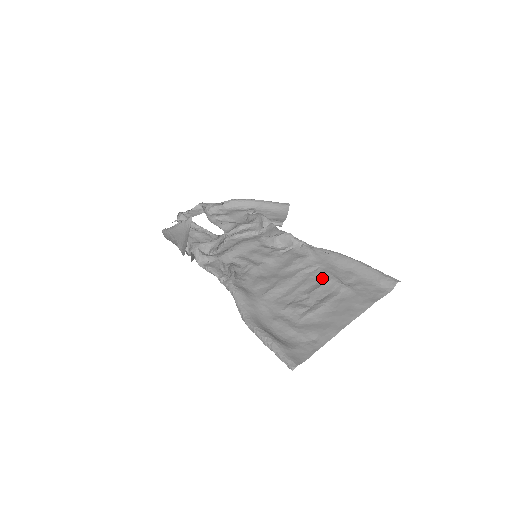
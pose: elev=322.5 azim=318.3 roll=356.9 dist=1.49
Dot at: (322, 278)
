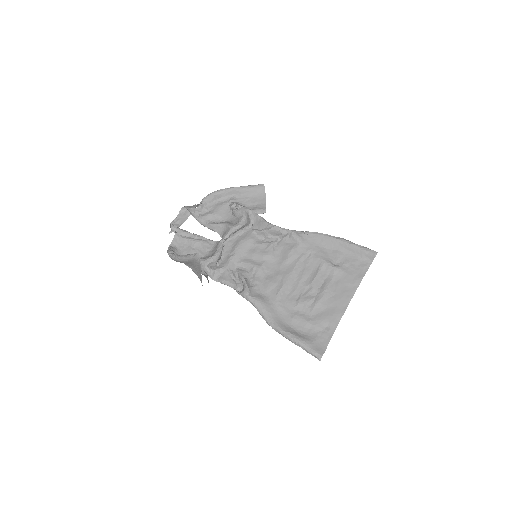
Dot at: (316, 264)
